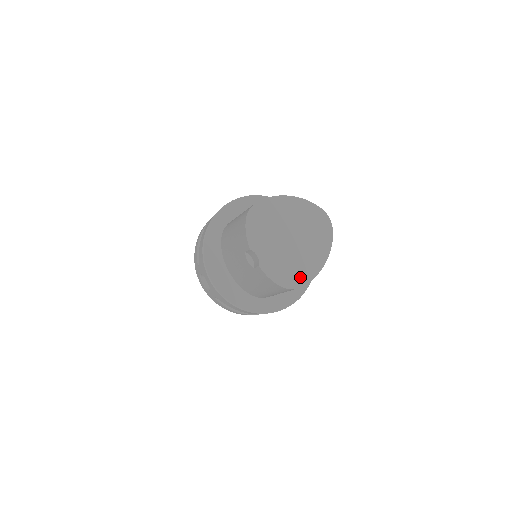
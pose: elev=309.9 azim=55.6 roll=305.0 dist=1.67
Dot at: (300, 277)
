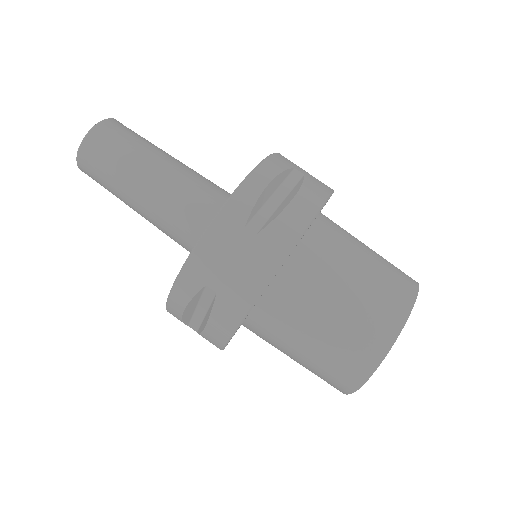
Dot at: occluded
